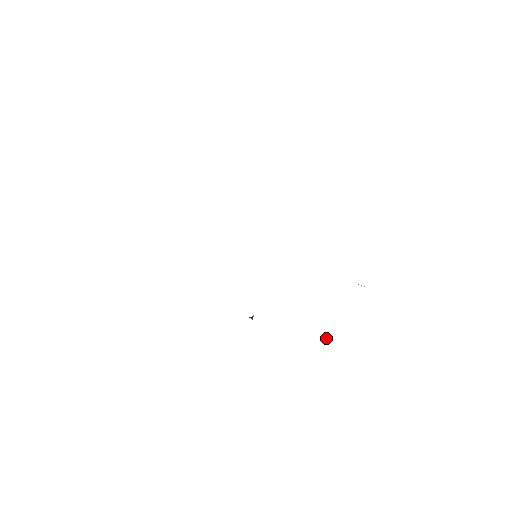
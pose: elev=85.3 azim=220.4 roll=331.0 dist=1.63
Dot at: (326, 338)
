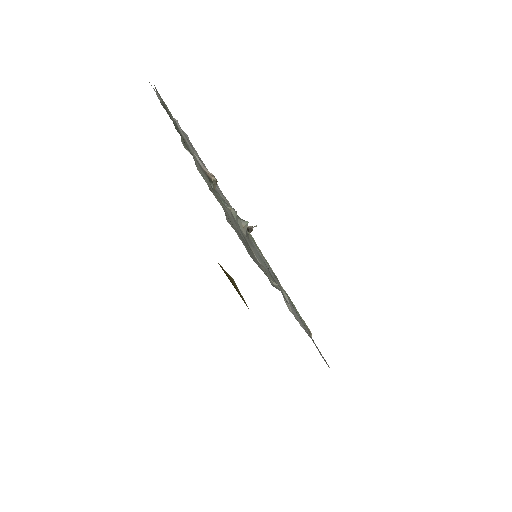
Dot at: occluded
